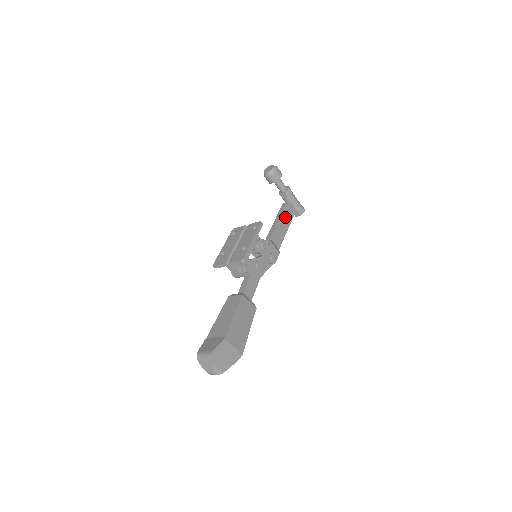
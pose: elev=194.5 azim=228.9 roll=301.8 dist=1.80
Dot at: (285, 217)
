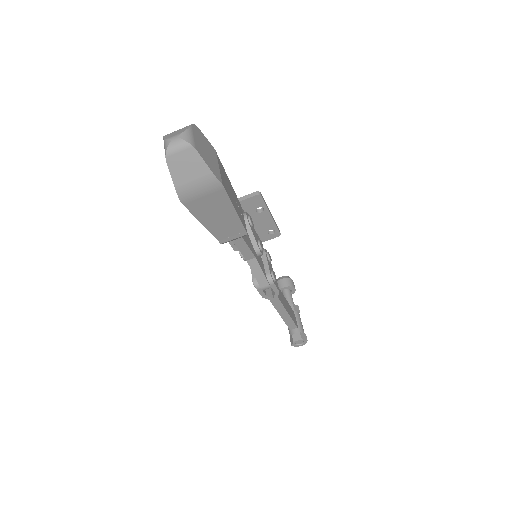
Dot at: (288, 307)
